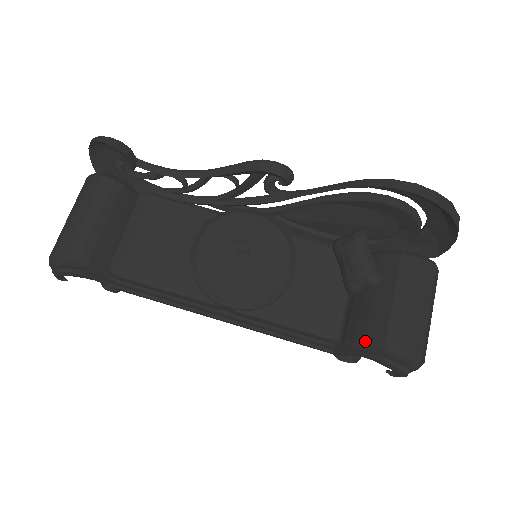
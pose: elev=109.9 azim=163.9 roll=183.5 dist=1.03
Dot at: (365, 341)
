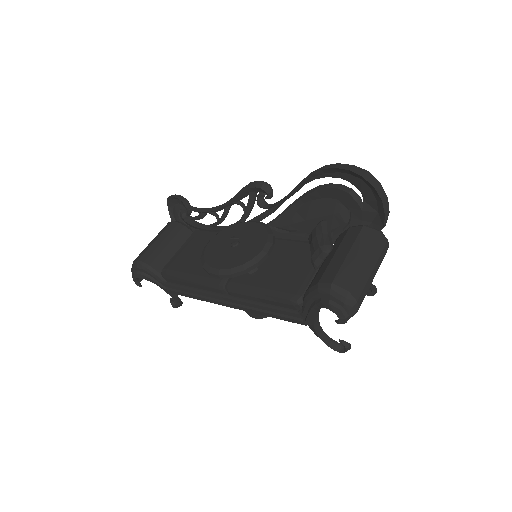
Dot at: (309, 288)
